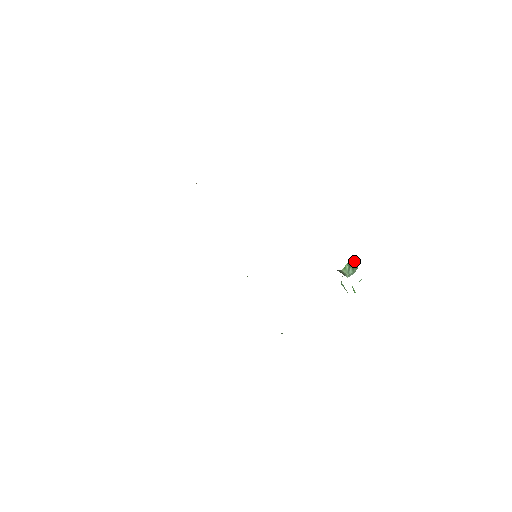
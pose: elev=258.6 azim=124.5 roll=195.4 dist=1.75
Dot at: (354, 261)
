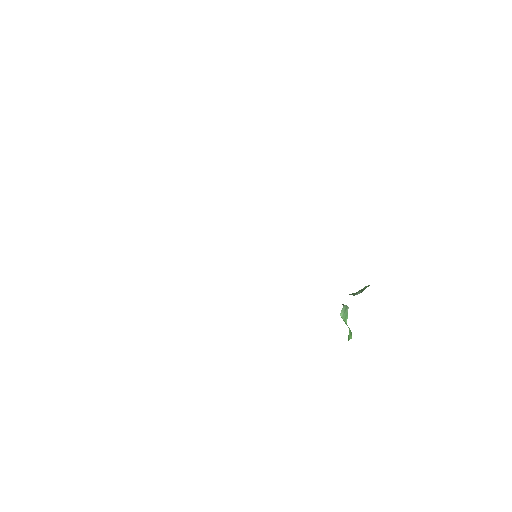
Dot at: (365, 286)
